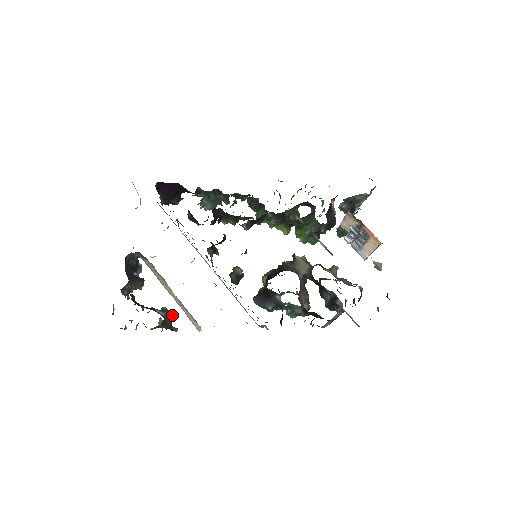
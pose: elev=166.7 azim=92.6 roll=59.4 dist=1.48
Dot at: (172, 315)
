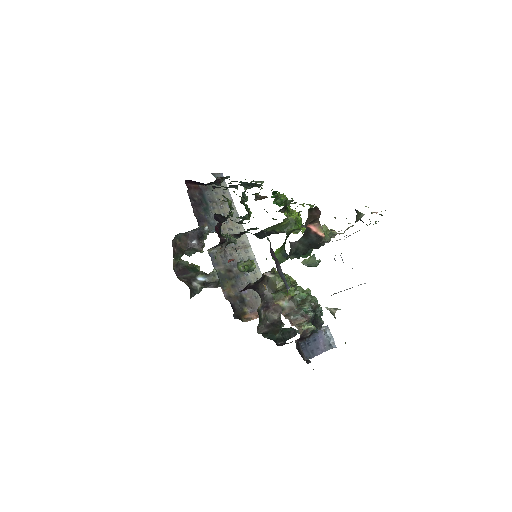
Dot at: (215, 278)
